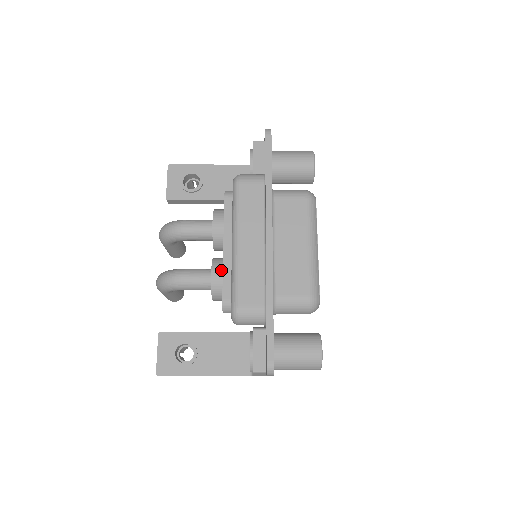
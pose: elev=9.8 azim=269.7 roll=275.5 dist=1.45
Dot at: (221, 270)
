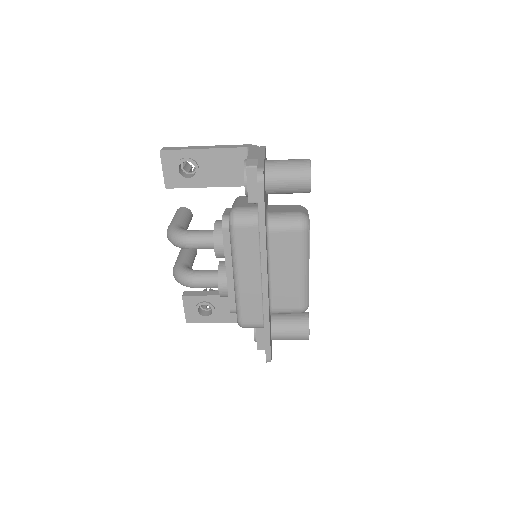
Dot at: (226, 285)
